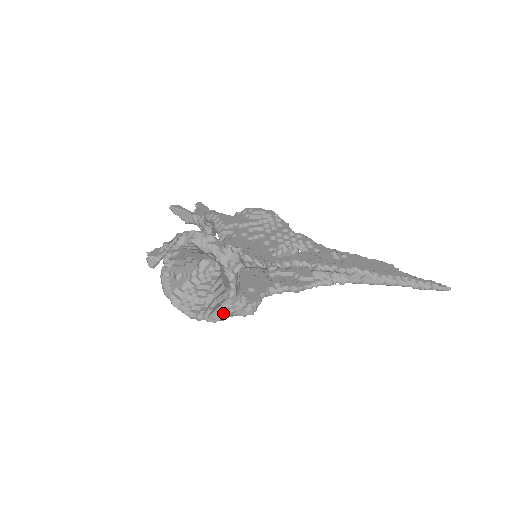
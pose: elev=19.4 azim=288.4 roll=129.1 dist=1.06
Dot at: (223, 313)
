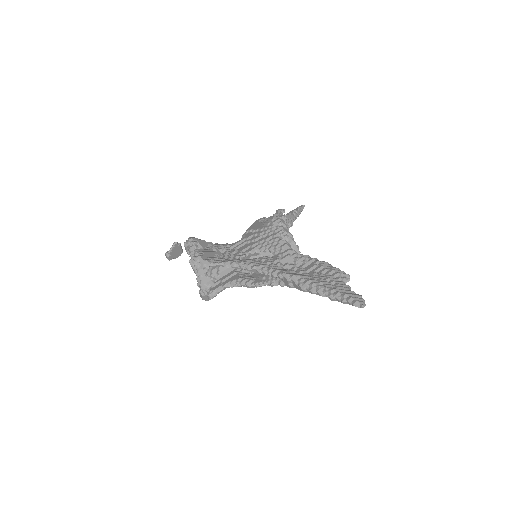
Dot at: (201, 295)
